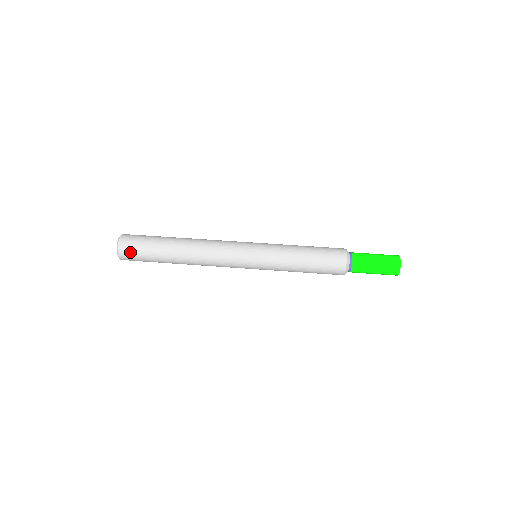
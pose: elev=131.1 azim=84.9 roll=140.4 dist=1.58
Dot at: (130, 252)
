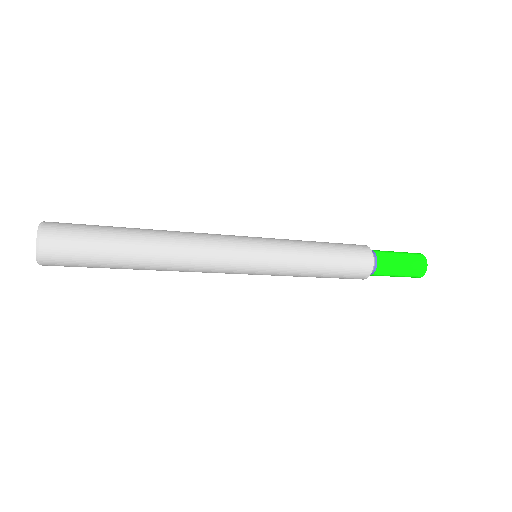
Dot at: (65, 223)
